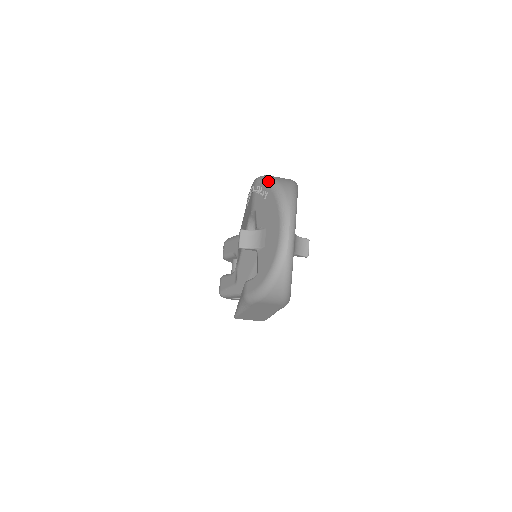
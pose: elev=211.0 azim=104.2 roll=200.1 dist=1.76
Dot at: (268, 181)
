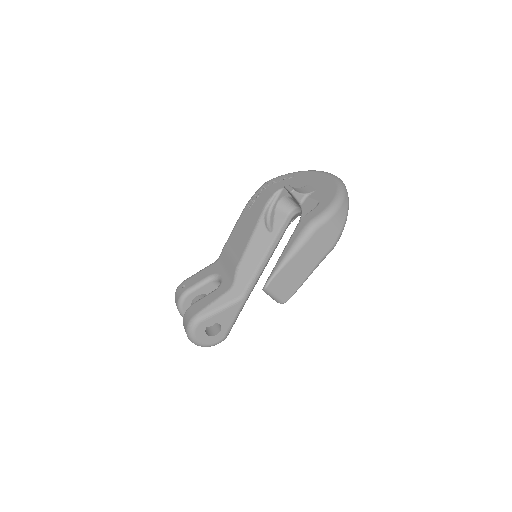
Dot at: (288, 173)
